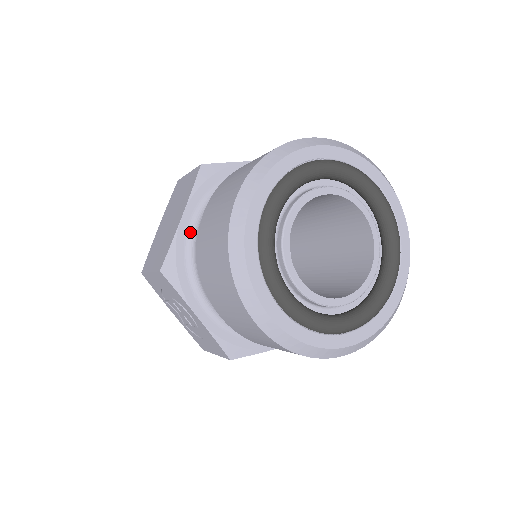
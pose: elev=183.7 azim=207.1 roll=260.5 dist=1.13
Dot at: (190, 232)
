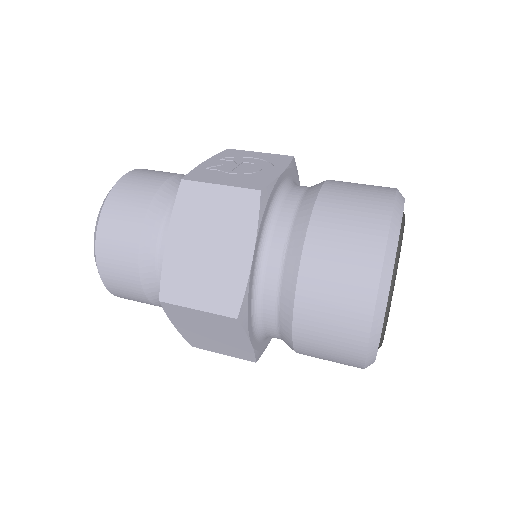
Dot at: (258, 337)
